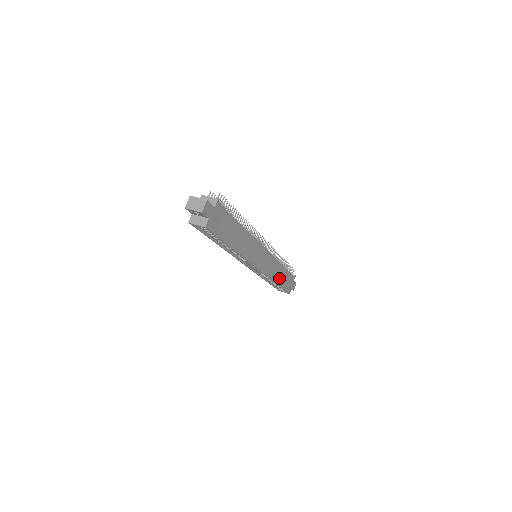
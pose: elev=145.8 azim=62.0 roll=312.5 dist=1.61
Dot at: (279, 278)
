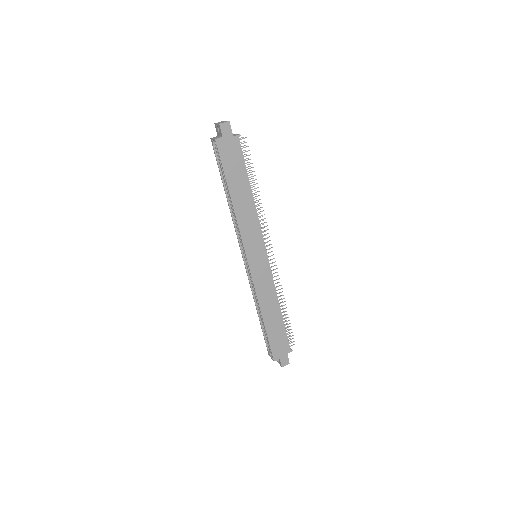
Dot at: (269, 316)
